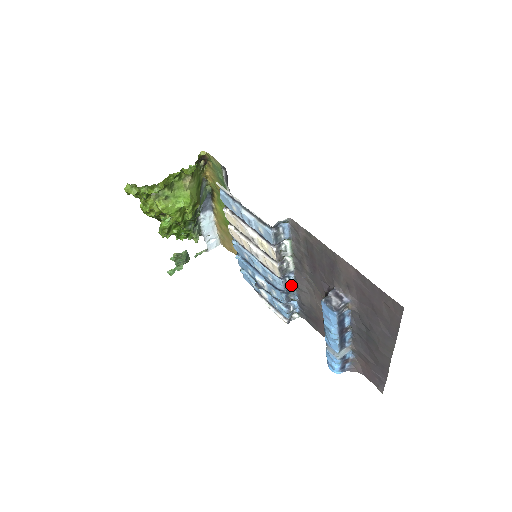
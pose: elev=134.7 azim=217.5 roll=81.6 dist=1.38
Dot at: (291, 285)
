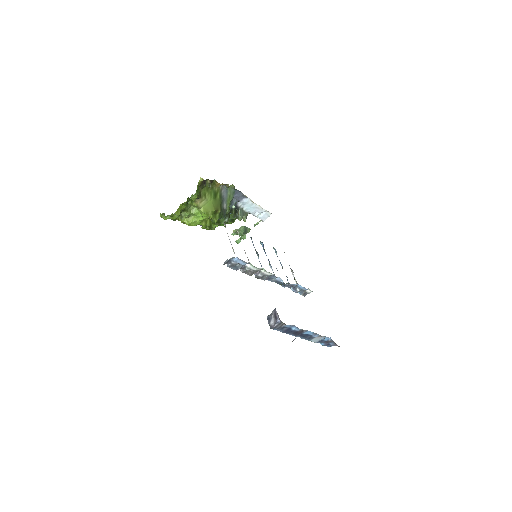
Dot at: (280, 281)
